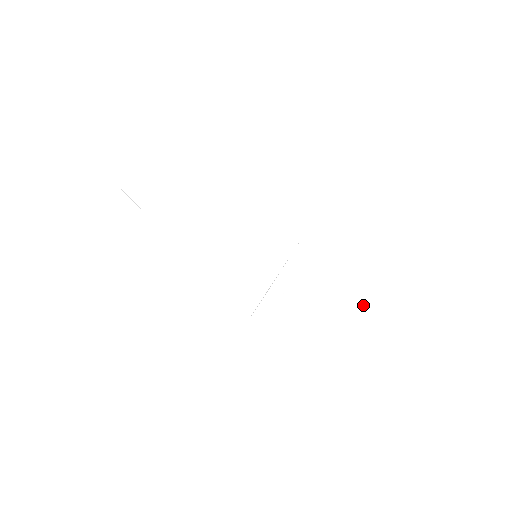
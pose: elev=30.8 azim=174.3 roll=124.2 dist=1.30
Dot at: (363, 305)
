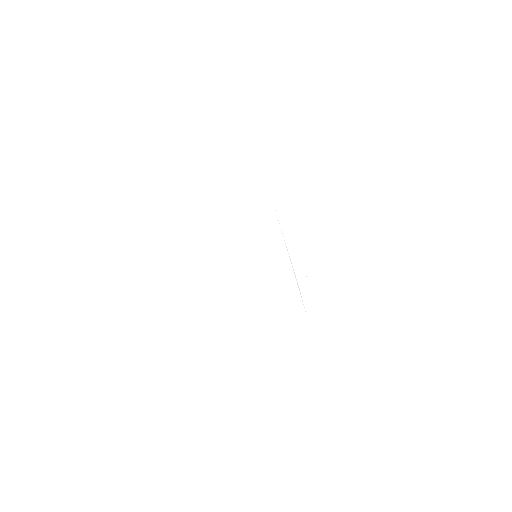
Dot at: (388, 218)
